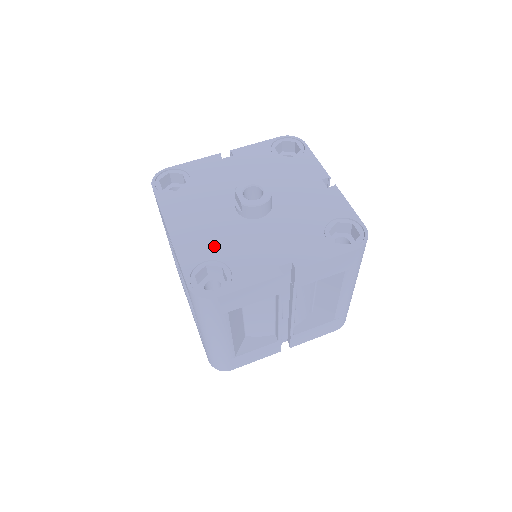
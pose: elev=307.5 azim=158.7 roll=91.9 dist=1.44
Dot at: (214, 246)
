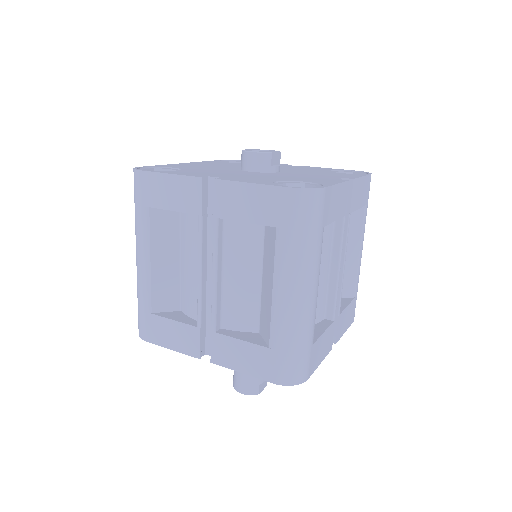
Dot at: (193, 168)
